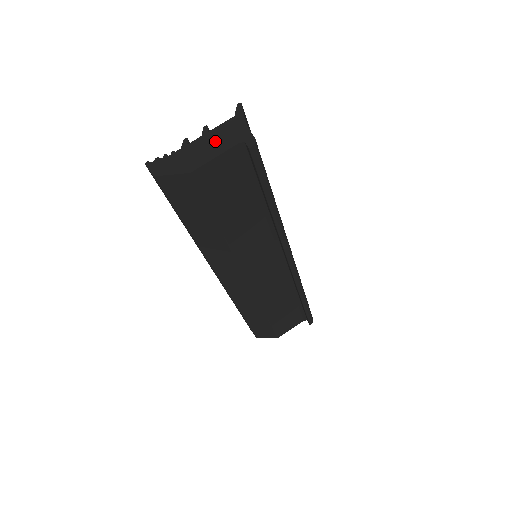
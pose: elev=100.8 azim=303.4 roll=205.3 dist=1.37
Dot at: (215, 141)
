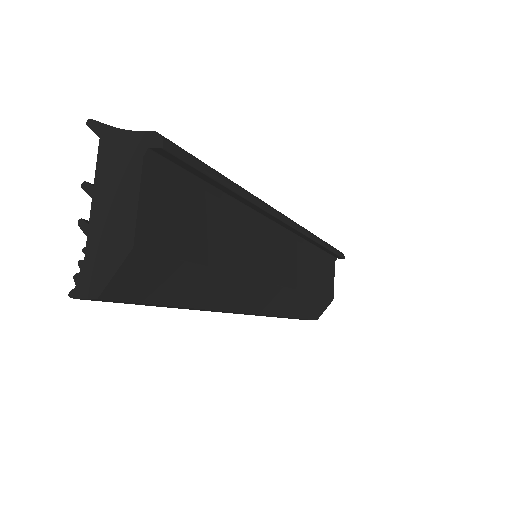
Dot at: (114, 185)
